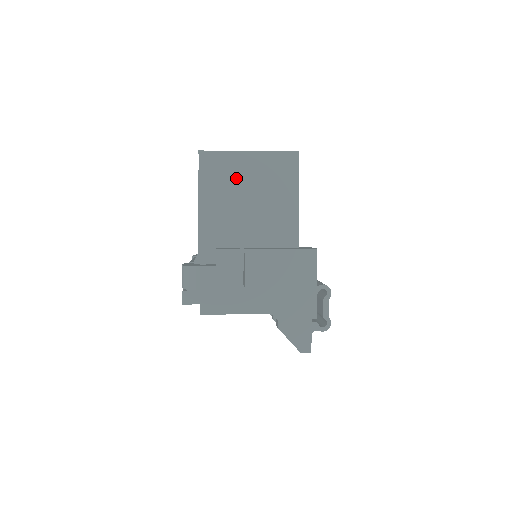
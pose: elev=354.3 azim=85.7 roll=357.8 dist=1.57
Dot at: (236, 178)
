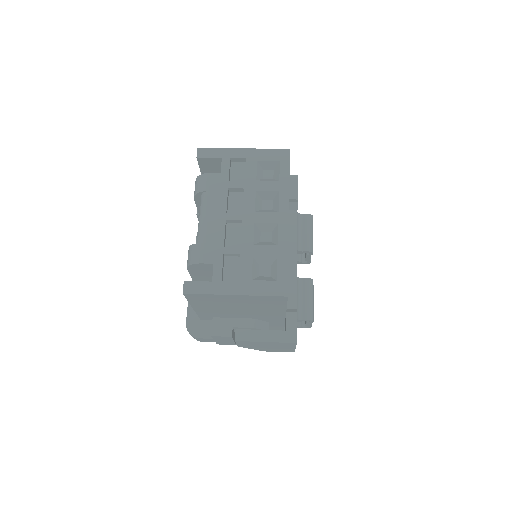
Dot at: (224, 302)
